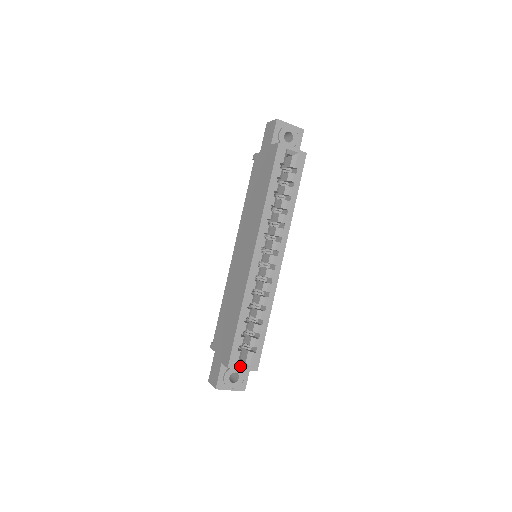
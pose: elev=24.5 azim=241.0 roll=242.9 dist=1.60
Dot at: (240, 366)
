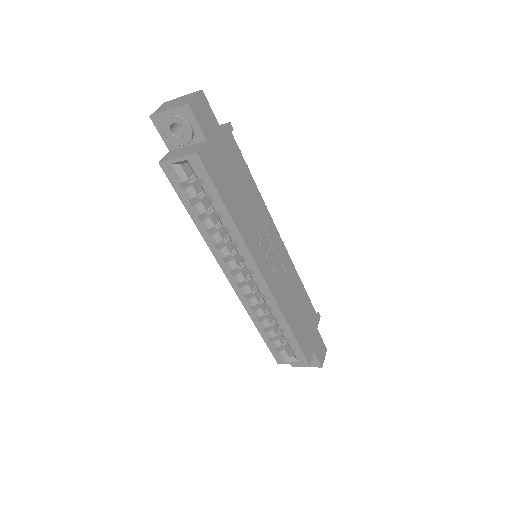
Dot at: (288, 362)
